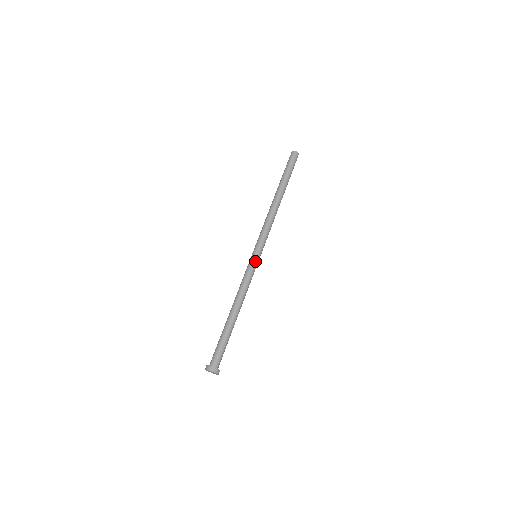
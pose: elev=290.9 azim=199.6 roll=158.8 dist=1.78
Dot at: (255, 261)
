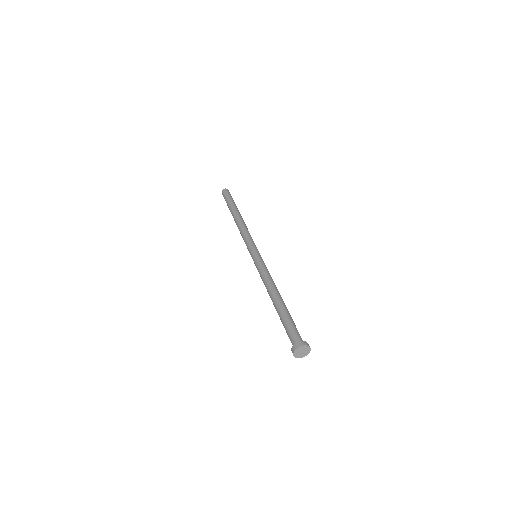
Dot at: (262, 259)
